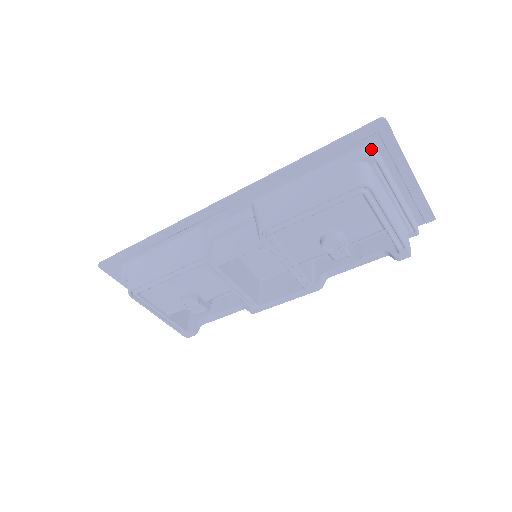
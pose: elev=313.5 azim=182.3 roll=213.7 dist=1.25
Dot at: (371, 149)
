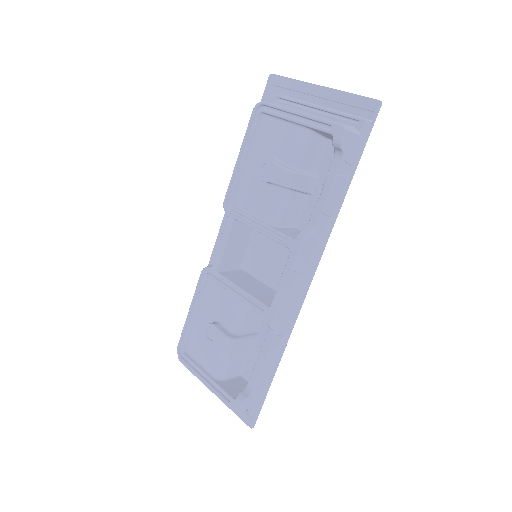
Dot at: occluded
